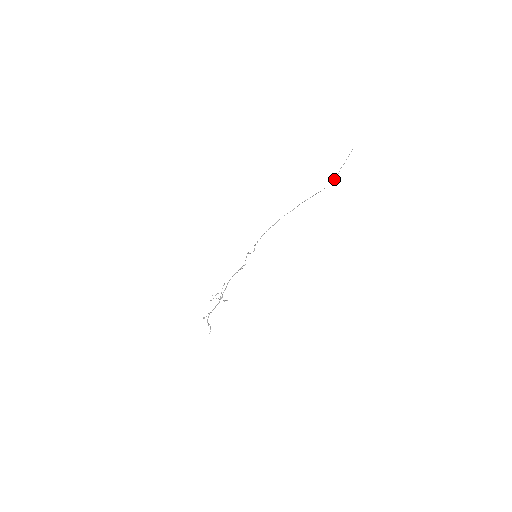
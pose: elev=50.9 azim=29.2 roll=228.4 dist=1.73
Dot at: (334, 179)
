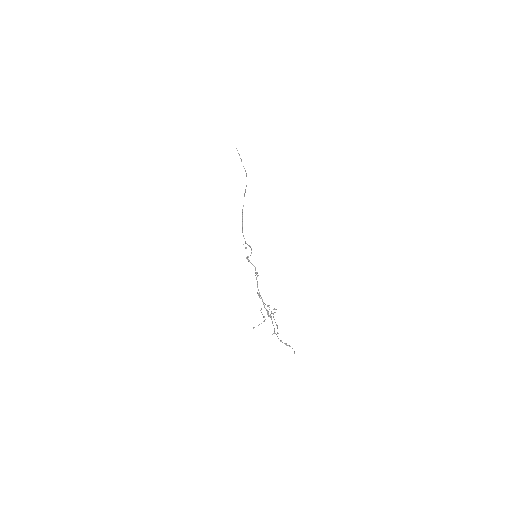
Dot at: (246, 174)
